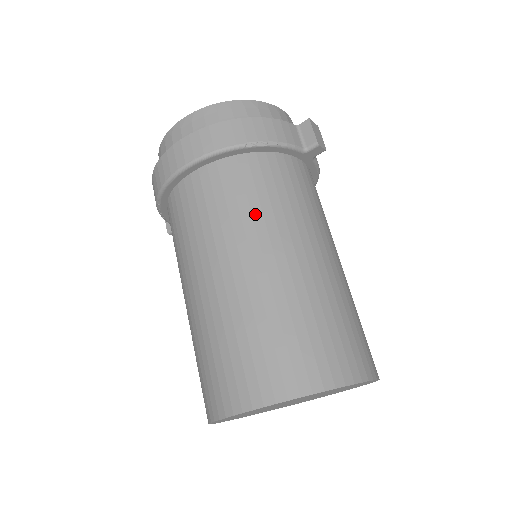
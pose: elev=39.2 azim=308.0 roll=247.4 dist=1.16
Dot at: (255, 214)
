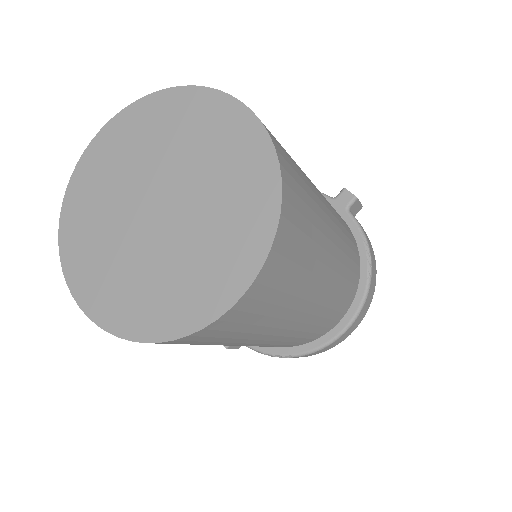
Dot at: occluded
